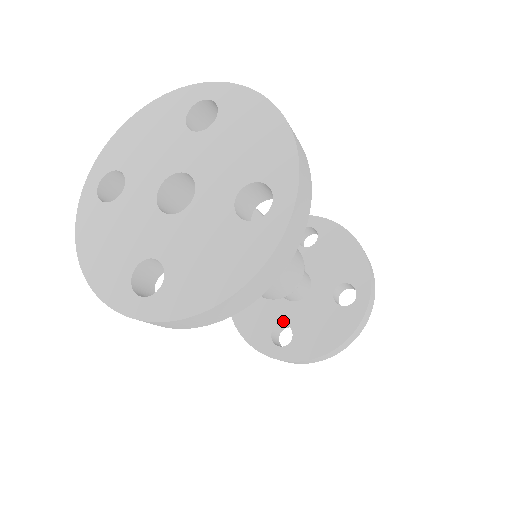
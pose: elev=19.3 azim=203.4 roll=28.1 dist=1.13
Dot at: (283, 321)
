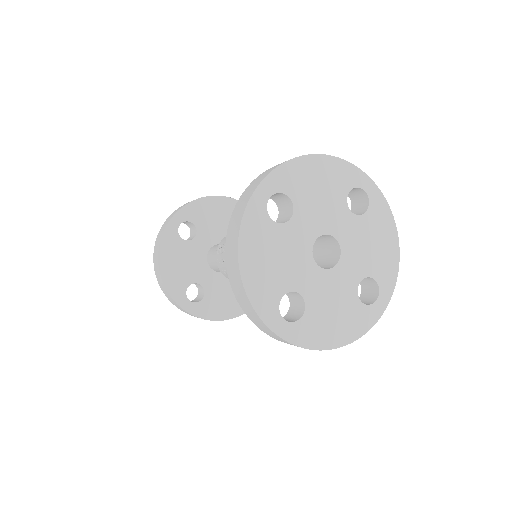
Dot at: (201, 282)
